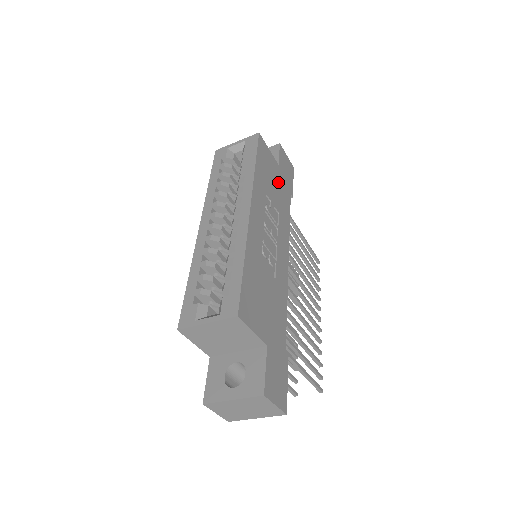
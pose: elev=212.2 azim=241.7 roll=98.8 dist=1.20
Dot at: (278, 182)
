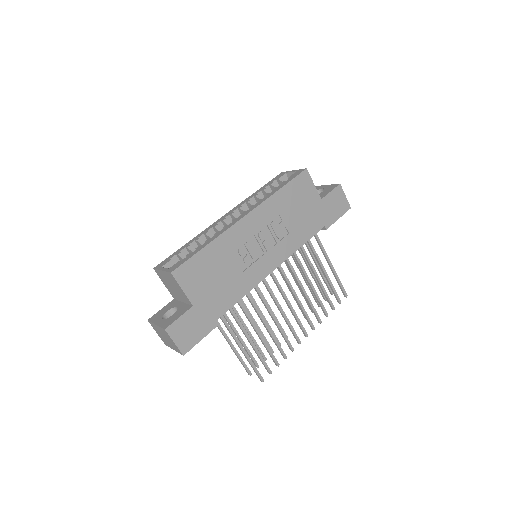
Dot at: (309, 211)
